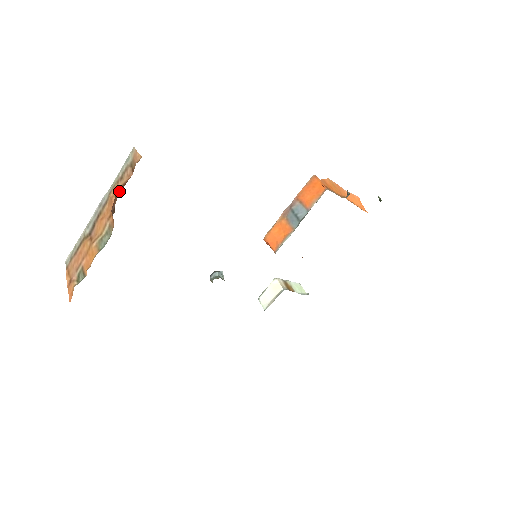
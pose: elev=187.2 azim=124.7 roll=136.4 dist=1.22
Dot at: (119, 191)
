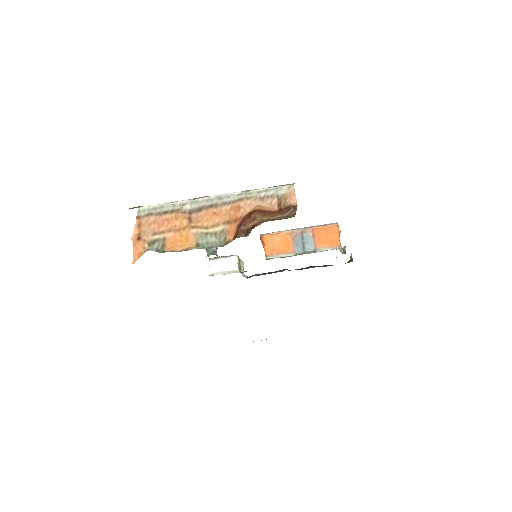
Dot at: (259, 217)
